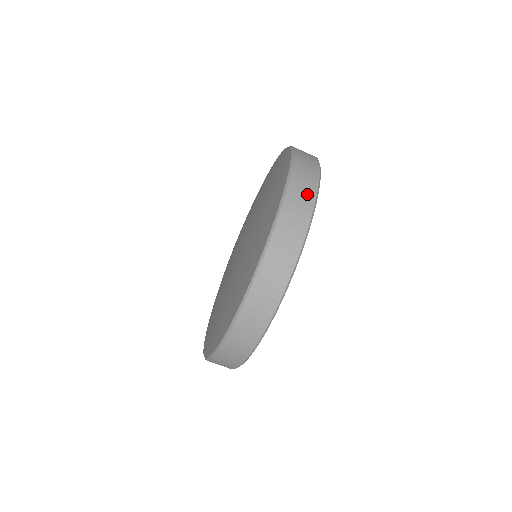
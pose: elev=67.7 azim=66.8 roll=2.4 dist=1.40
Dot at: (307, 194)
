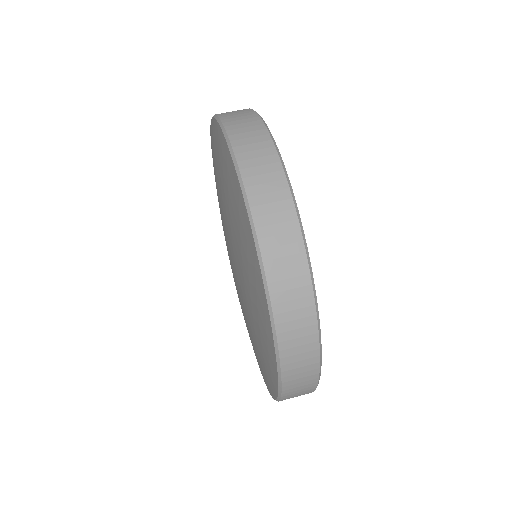
Dot at: occluded
